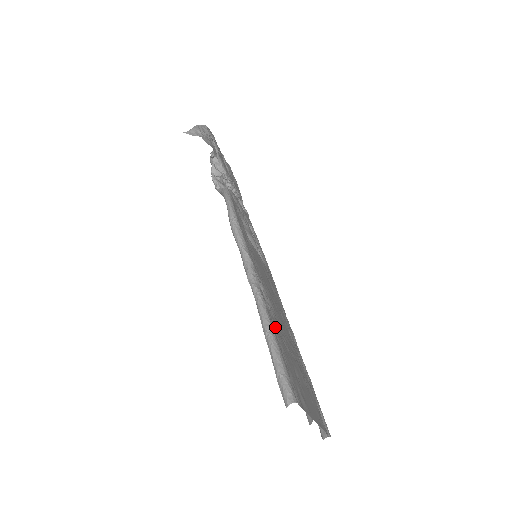
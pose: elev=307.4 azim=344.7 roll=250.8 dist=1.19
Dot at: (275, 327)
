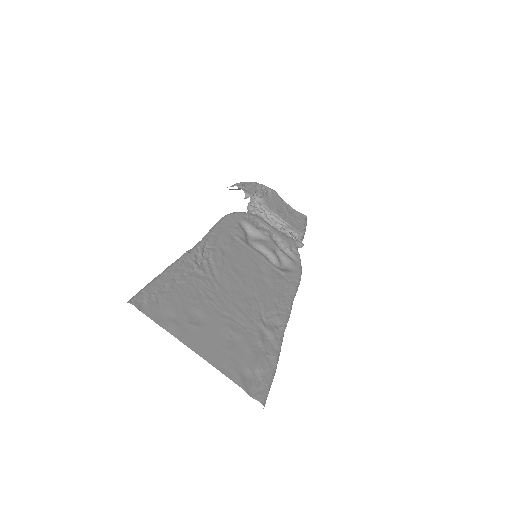
Dot at: (186, 276)
